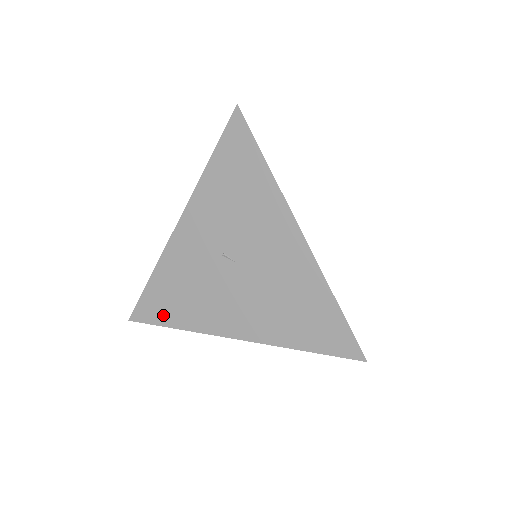
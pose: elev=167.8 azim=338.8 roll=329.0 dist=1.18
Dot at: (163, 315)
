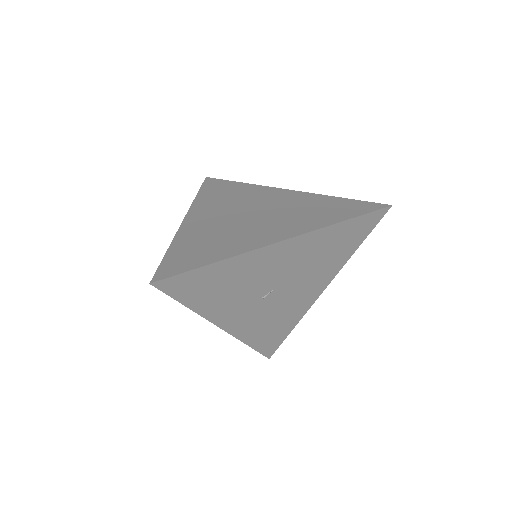
Dot at: (279, 338)
